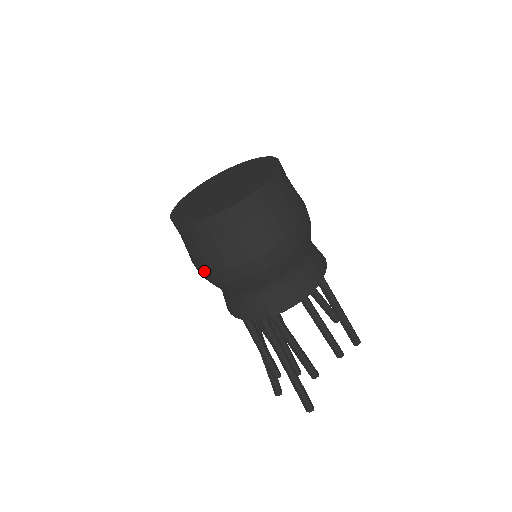
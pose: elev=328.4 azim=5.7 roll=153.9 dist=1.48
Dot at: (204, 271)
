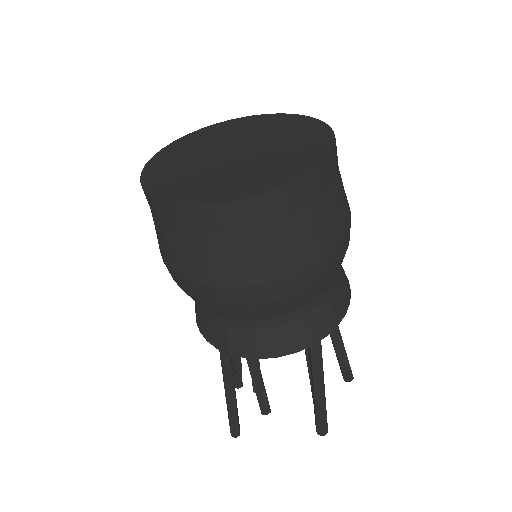
Dot at: occluded
